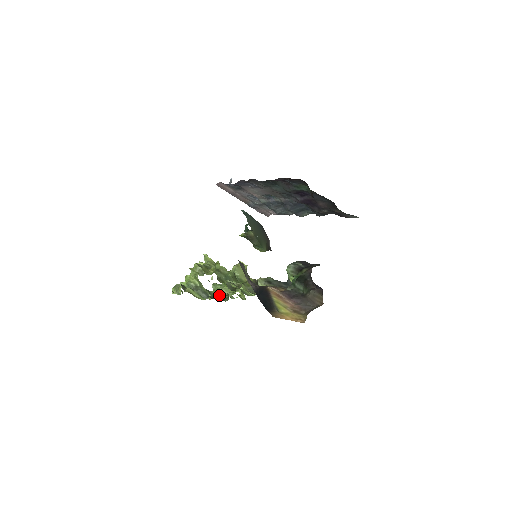
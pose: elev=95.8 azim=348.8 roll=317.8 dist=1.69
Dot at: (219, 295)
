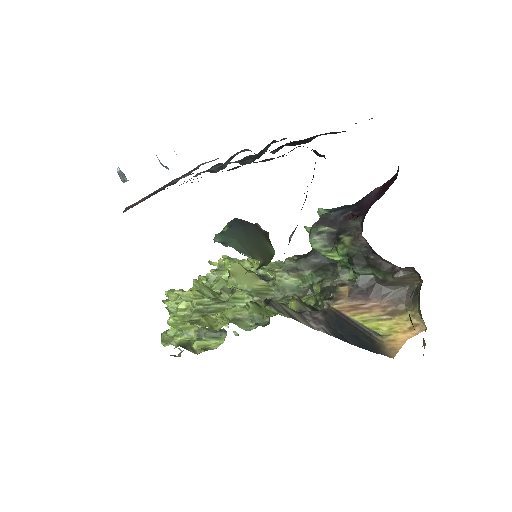
Dot at: occluded
